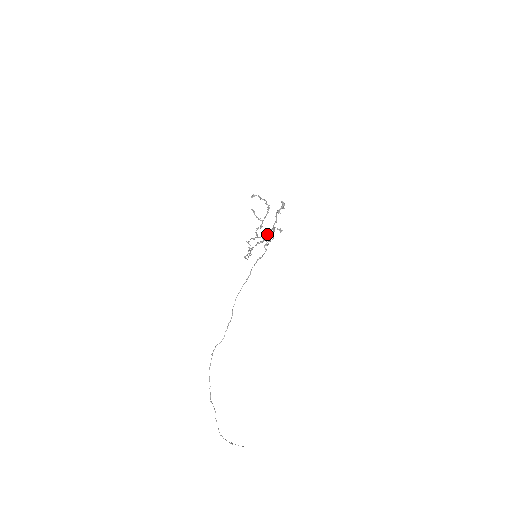
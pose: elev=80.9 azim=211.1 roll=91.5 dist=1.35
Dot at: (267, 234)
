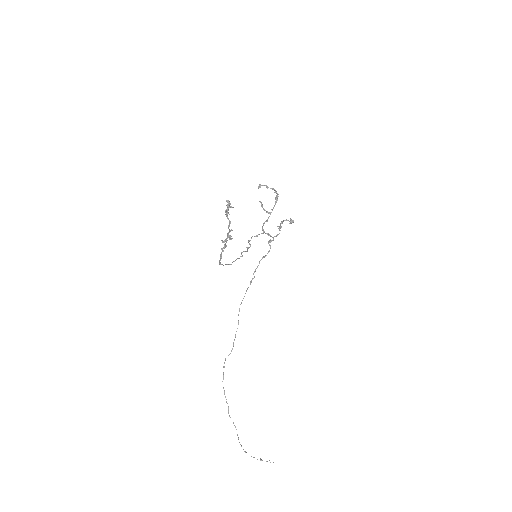
Dot at: (226, 238)
